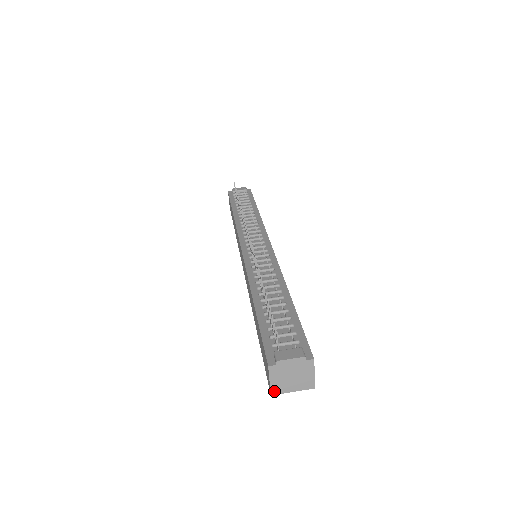
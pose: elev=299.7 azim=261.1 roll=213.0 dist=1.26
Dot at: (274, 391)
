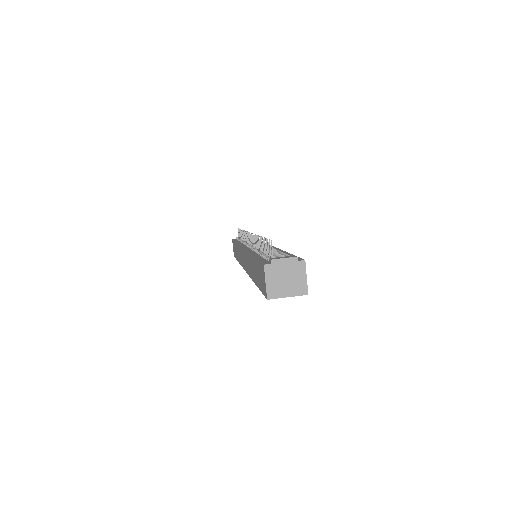
Dot at: (270, 295)
